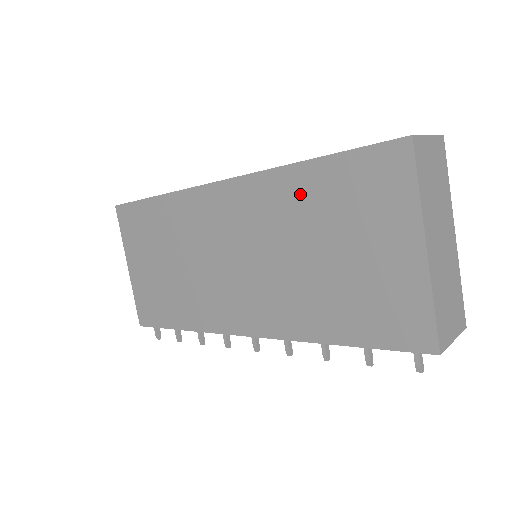
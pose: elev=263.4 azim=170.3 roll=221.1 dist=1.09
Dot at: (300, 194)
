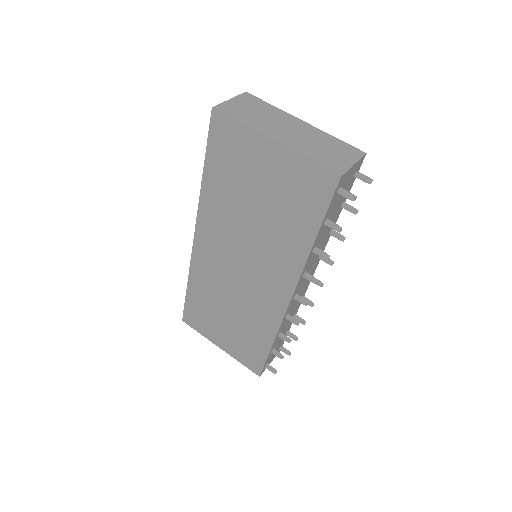
Dot at: (218, 194)
